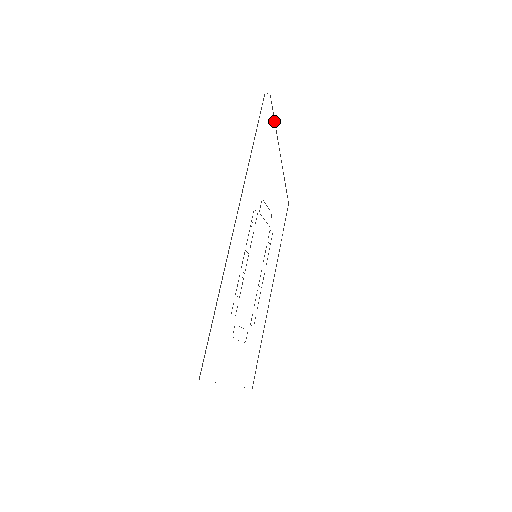
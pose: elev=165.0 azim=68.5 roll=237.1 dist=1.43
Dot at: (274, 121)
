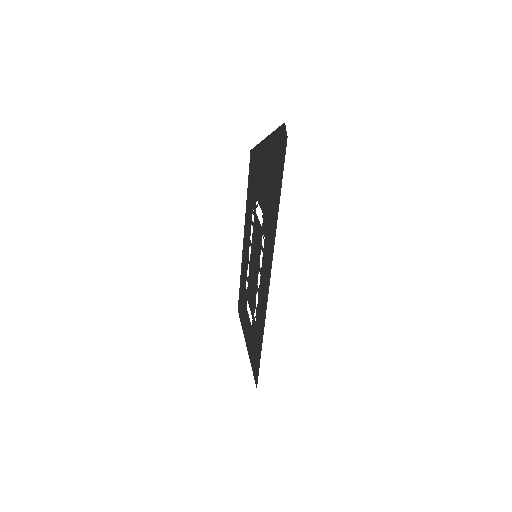
Dot at: (274, 131)
